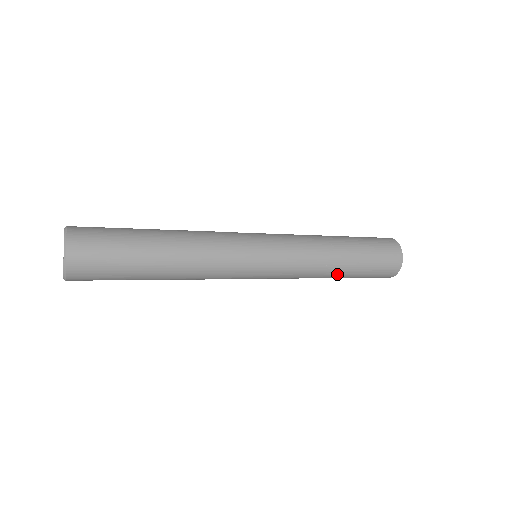
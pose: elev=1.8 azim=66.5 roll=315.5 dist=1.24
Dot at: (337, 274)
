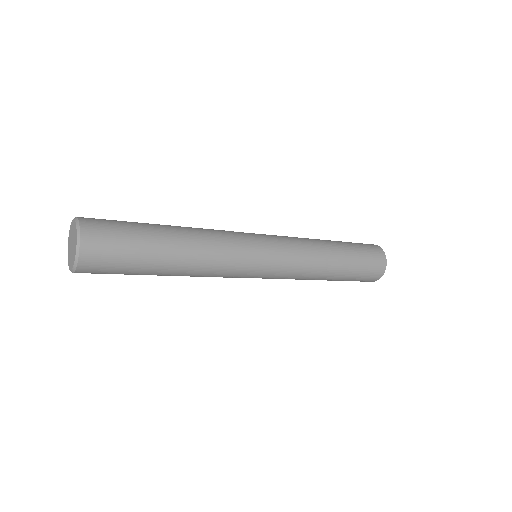
Dot at: (334, 267)
